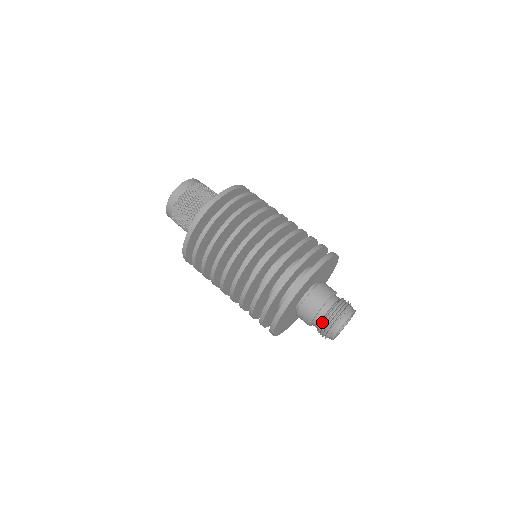
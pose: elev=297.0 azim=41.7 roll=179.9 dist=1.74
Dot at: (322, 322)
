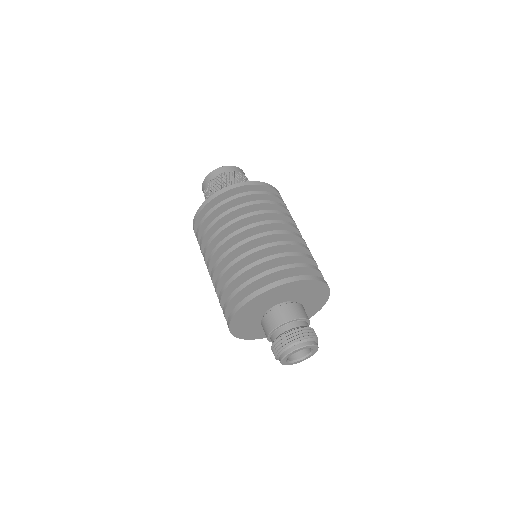
Dot at: (277, 338)
